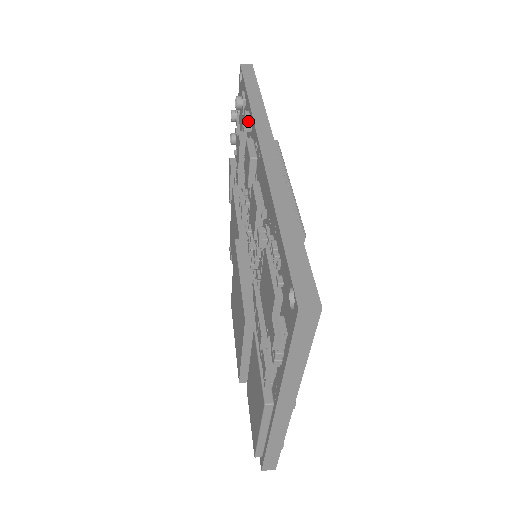
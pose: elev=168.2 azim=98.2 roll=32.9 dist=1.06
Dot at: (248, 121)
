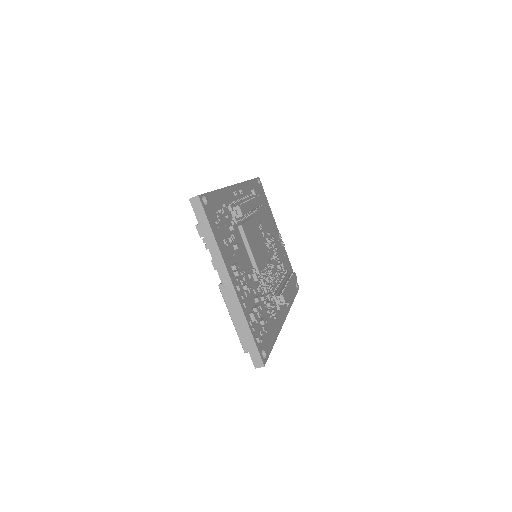
Dot at: occluded
